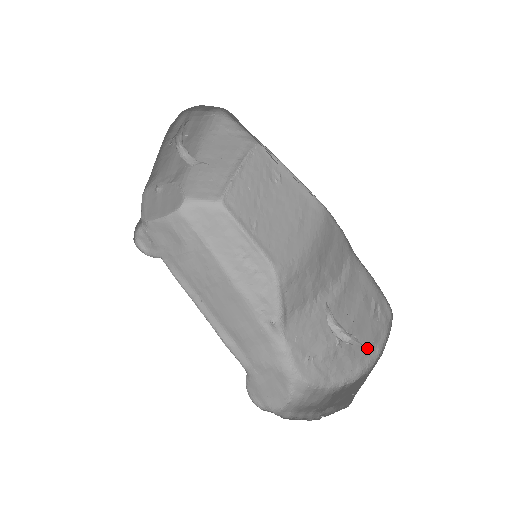
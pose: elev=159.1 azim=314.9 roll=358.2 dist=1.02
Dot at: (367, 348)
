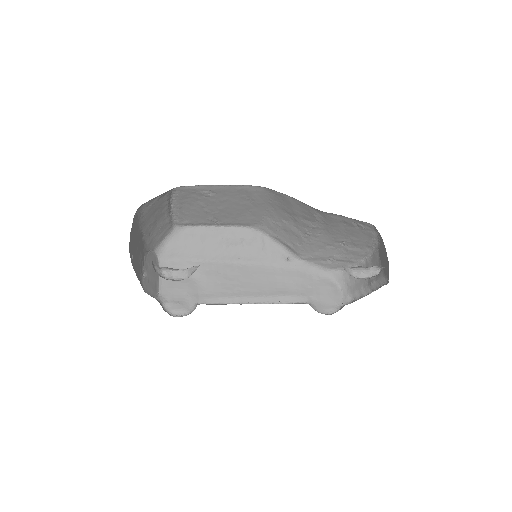
Dot at: (367, 241)
